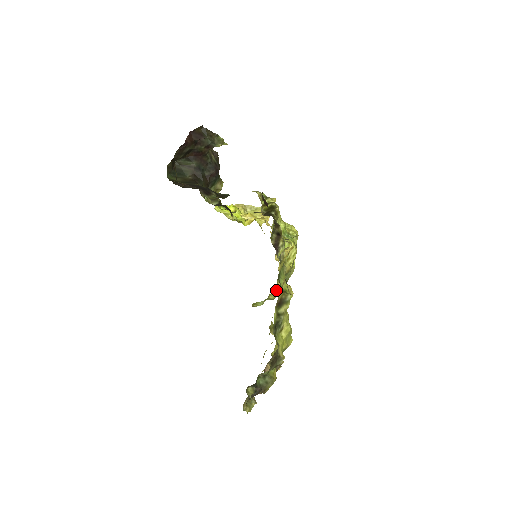
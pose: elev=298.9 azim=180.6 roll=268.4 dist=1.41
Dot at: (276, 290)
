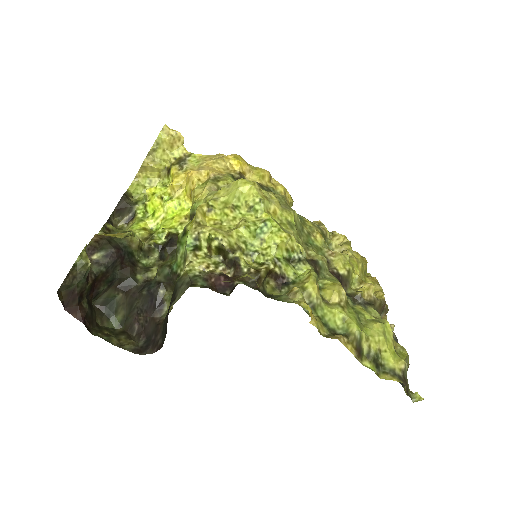
Dot at: (287, 201)
